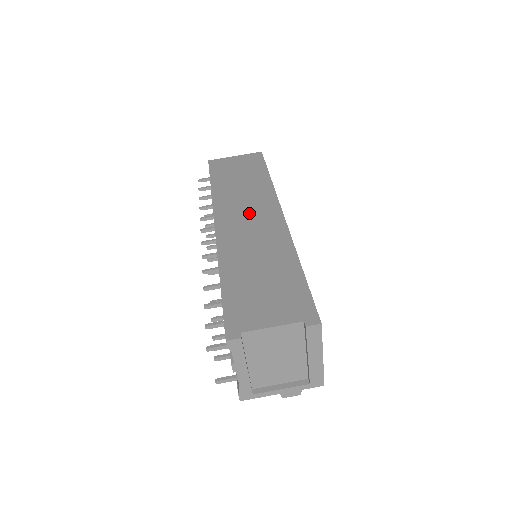
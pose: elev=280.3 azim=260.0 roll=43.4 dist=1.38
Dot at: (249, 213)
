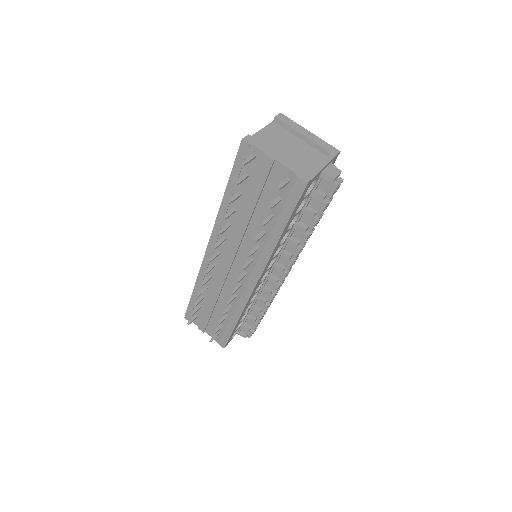
Dot at: occluded
